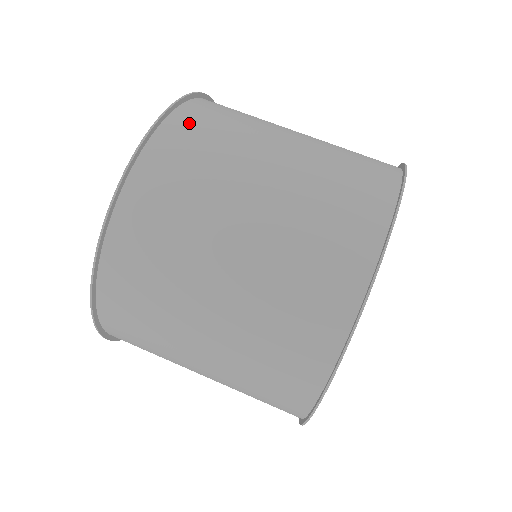
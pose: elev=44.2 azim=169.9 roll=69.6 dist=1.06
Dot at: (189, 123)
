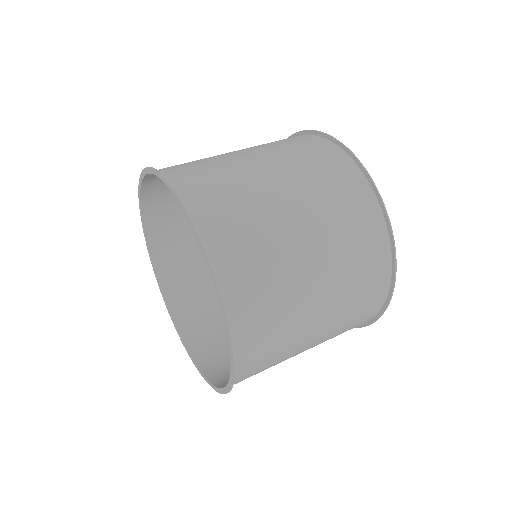
Dot at: (184, 176)
